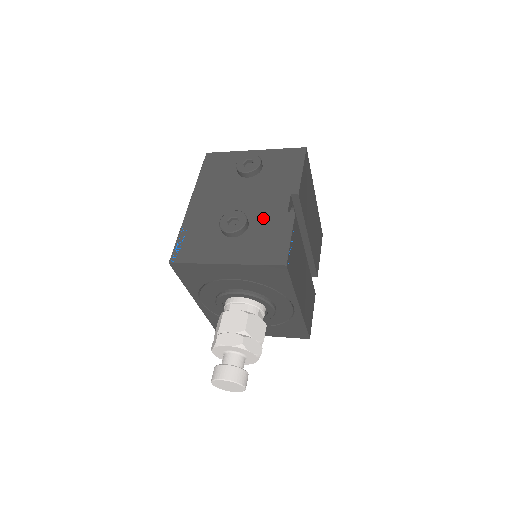
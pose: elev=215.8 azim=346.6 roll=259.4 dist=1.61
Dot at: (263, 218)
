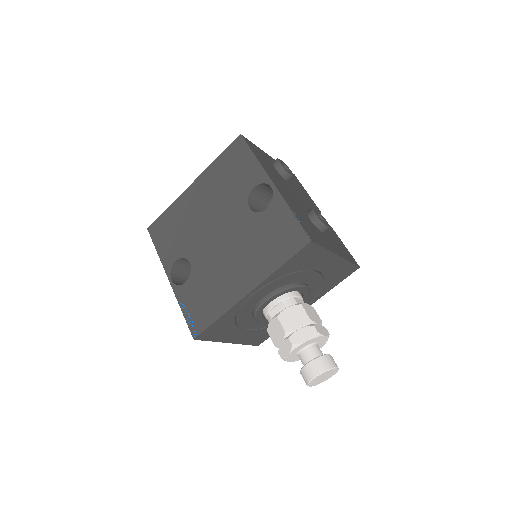
Dot at: occluded
